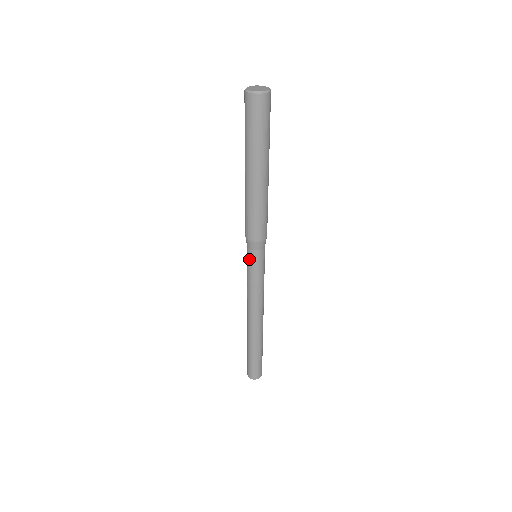
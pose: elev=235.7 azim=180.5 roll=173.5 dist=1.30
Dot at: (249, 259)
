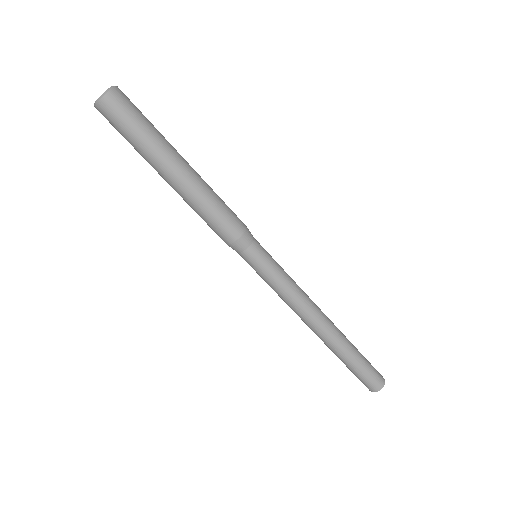
Dot at: occluded
